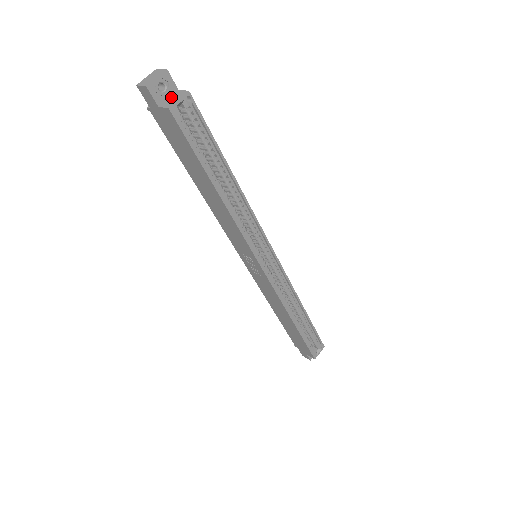
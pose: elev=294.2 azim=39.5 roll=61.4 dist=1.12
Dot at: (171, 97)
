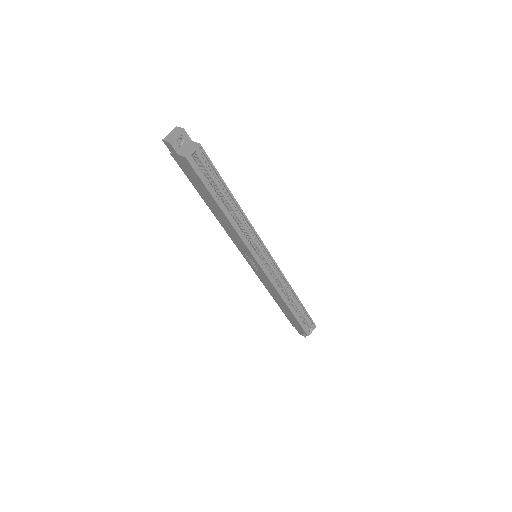
Dot at: (187, 147)
